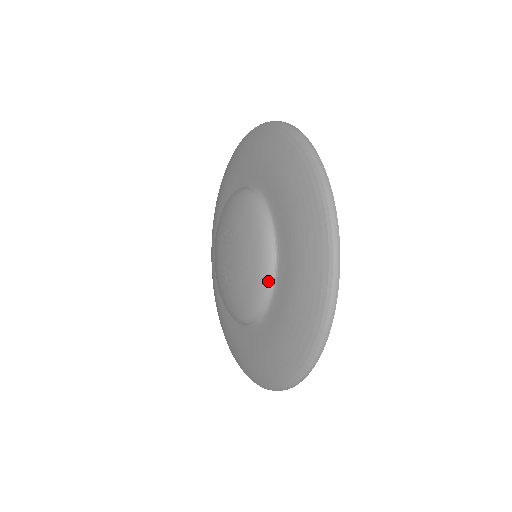
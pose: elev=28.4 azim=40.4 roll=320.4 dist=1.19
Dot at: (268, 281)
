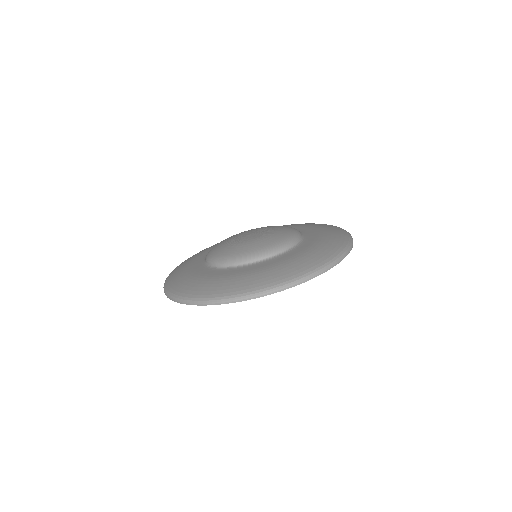
Dot at: (265, 255)
